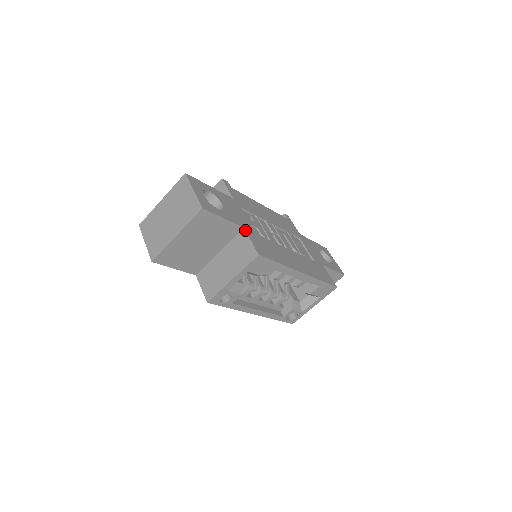
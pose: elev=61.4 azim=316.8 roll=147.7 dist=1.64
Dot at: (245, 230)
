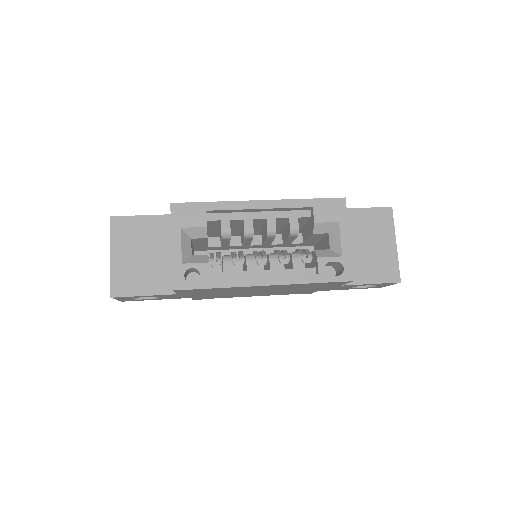
Dot at: occluded
